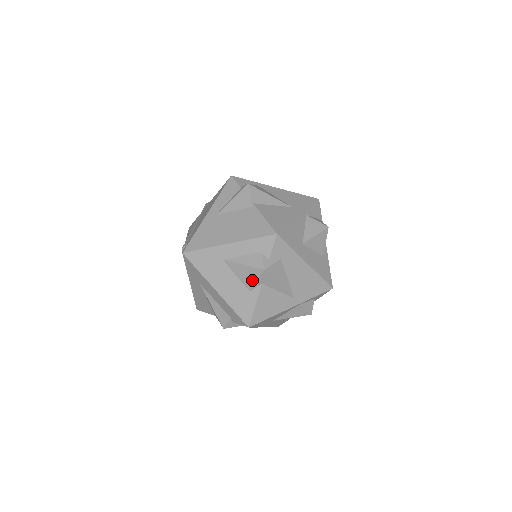
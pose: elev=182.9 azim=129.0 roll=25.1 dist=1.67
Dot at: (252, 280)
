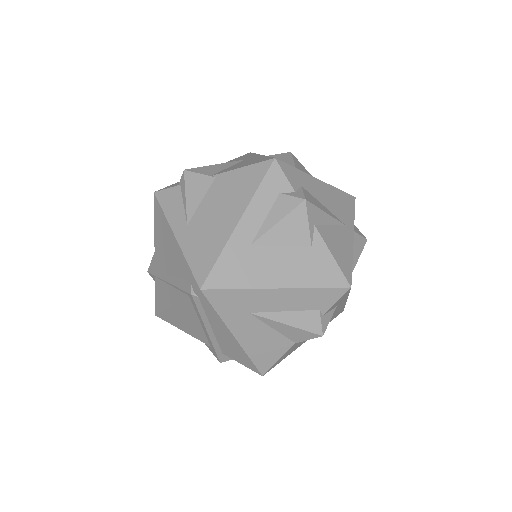
Dot at: (303, 229)
